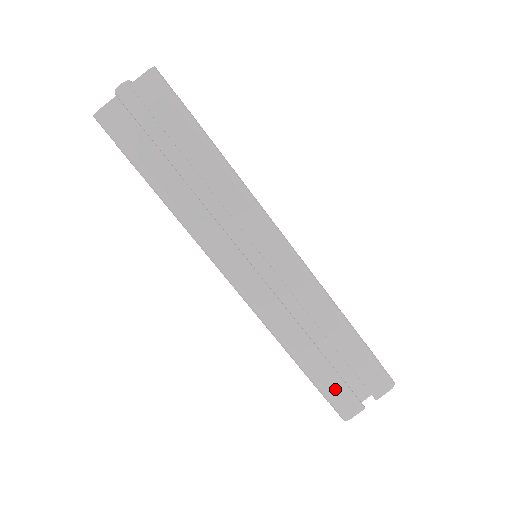
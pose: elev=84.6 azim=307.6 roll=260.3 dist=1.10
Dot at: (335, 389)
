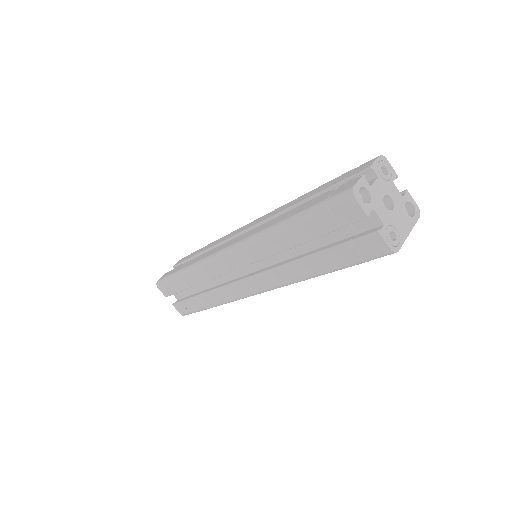
Dot at: (323, 198)
